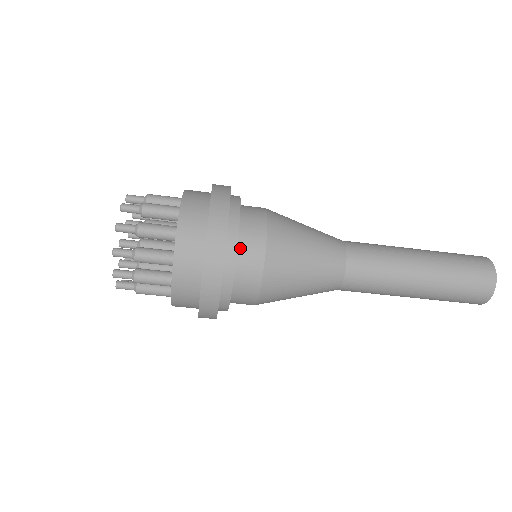
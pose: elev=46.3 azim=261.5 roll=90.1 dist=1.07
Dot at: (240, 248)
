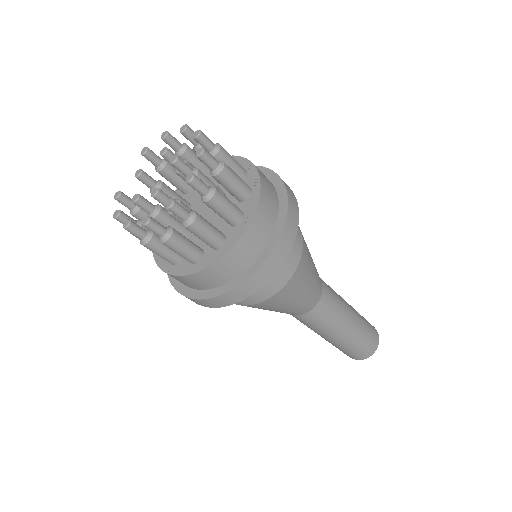
Dot at: occluded
